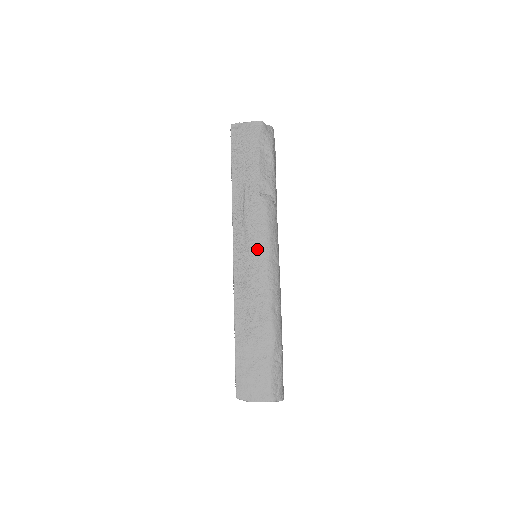
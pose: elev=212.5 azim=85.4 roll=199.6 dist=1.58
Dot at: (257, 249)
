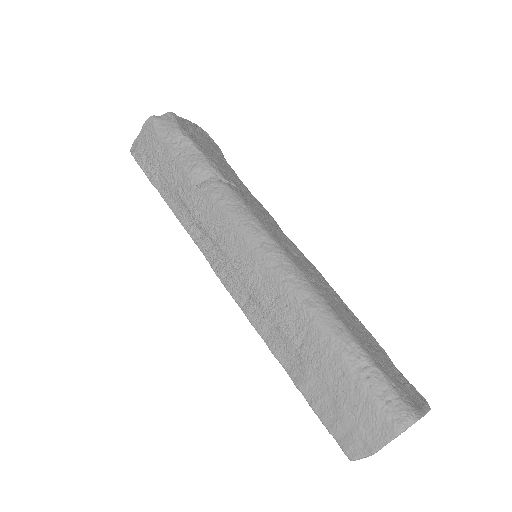
Dot at: (235, 248)
